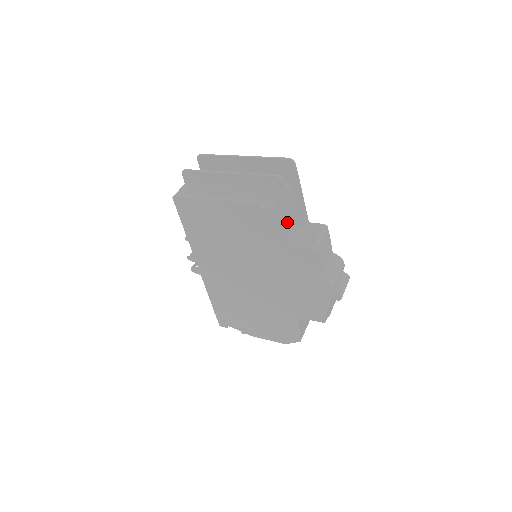
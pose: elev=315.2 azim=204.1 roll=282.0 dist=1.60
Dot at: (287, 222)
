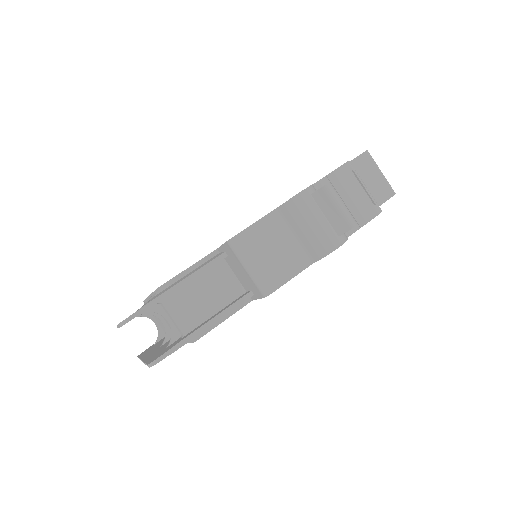
Dot at: (217, 322)
